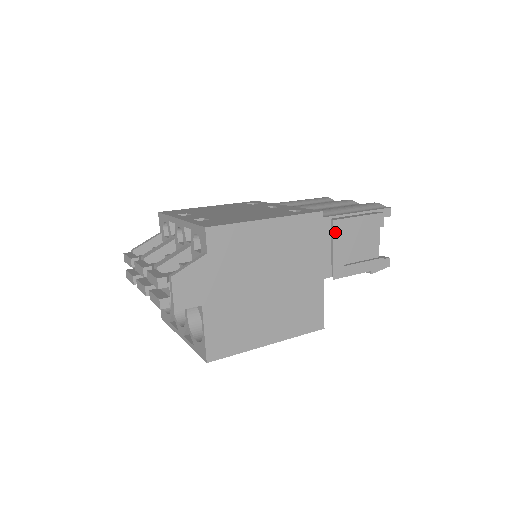
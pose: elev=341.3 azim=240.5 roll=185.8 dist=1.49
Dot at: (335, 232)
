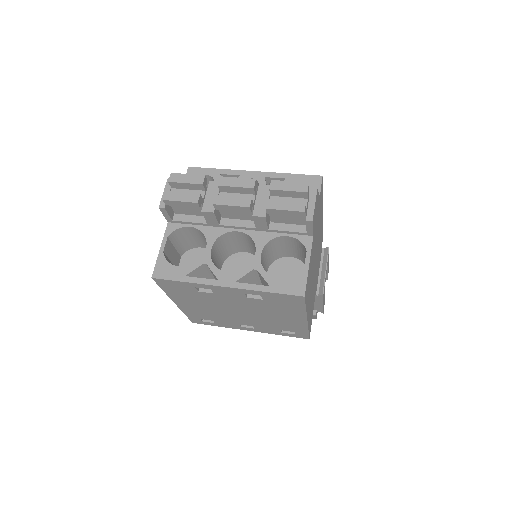
Dot at: occluded
